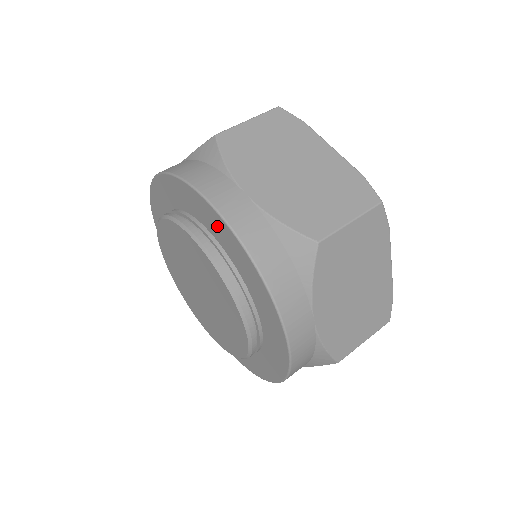
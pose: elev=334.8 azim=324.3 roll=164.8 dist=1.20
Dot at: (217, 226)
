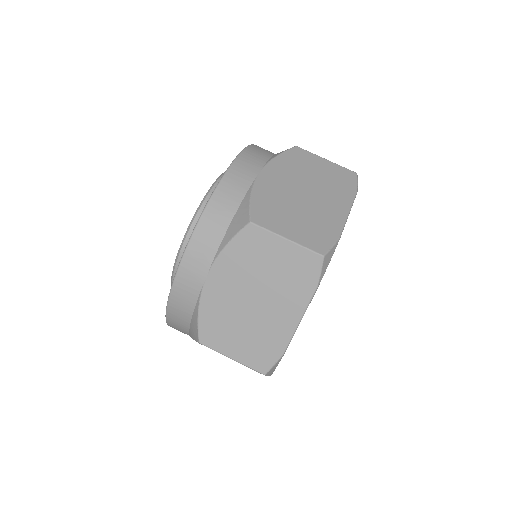
Dot at: occluded
